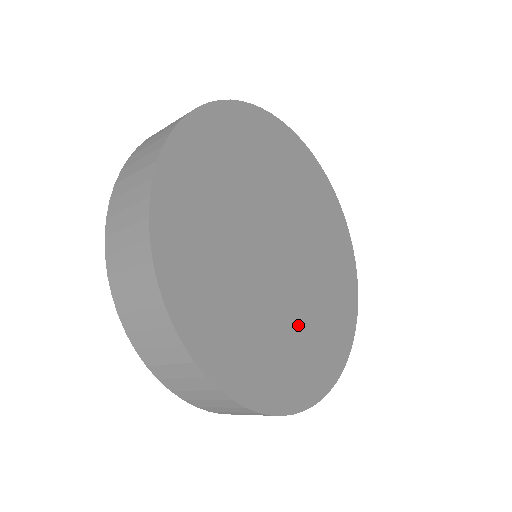
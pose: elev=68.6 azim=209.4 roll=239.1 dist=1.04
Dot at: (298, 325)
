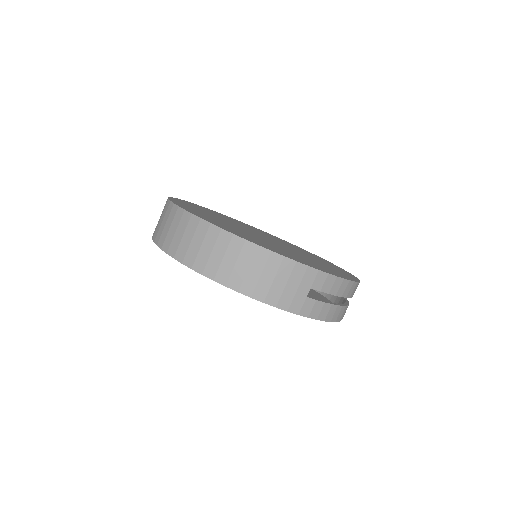
Dot at: occluded
